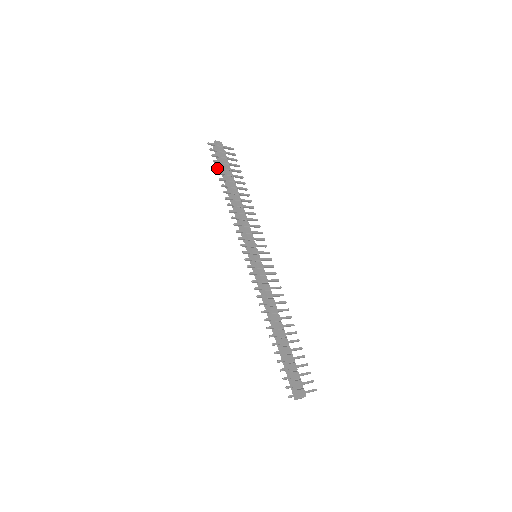
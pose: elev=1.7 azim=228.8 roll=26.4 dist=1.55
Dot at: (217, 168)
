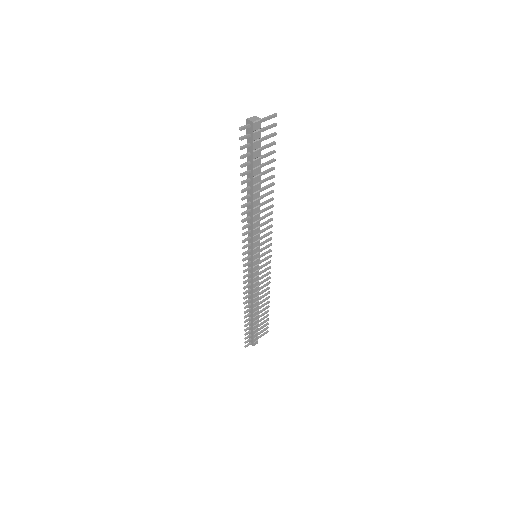
Dot at: (243, 166)
